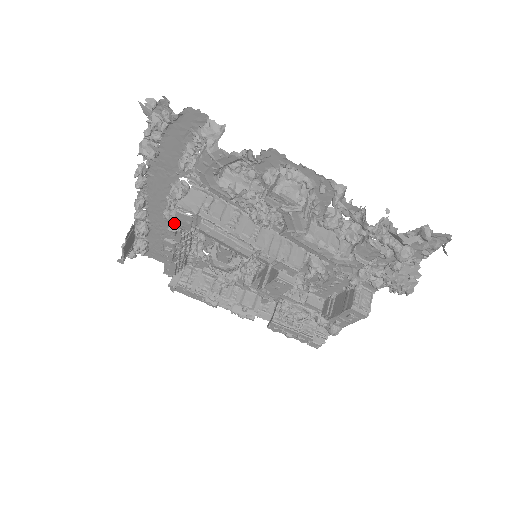
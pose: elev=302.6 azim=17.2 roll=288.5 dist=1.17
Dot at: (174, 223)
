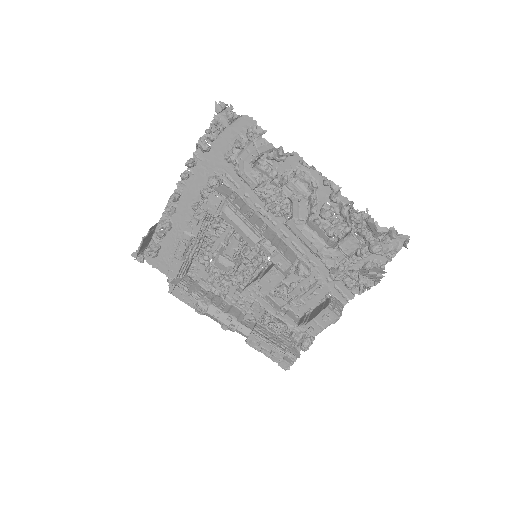
Dot at: (203, 206)
